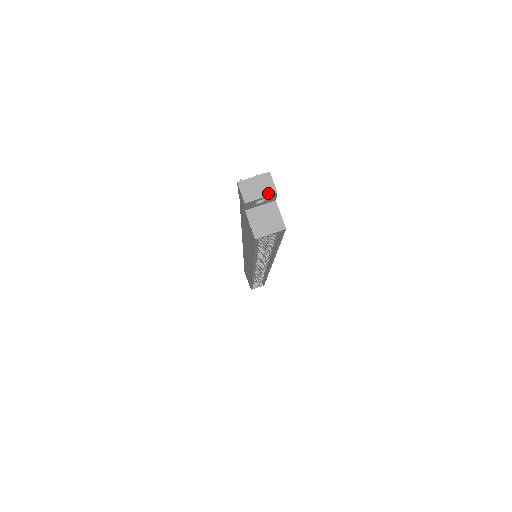
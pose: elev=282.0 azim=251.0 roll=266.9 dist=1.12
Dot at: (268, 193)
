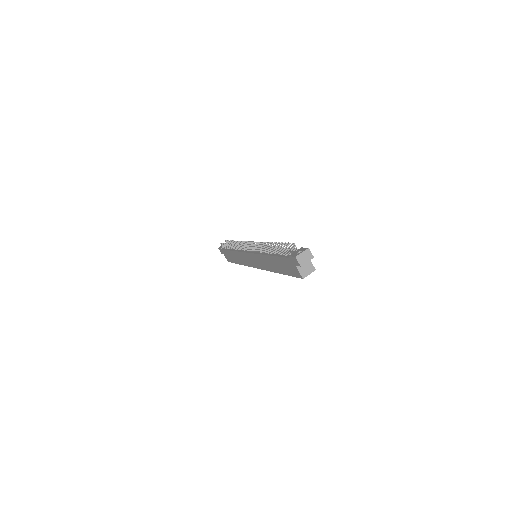
Dot at: (310, 259)
